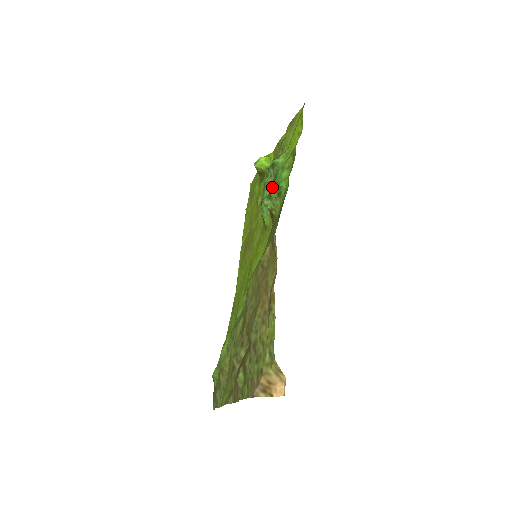
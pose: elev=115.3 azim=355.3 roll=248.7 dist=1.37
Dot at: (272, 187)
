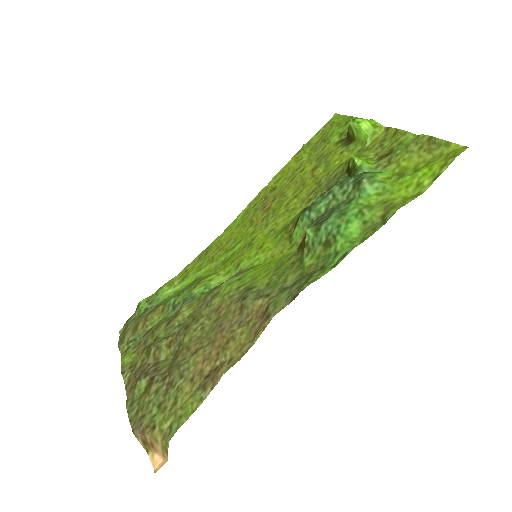
Dot at: (329, 222)
